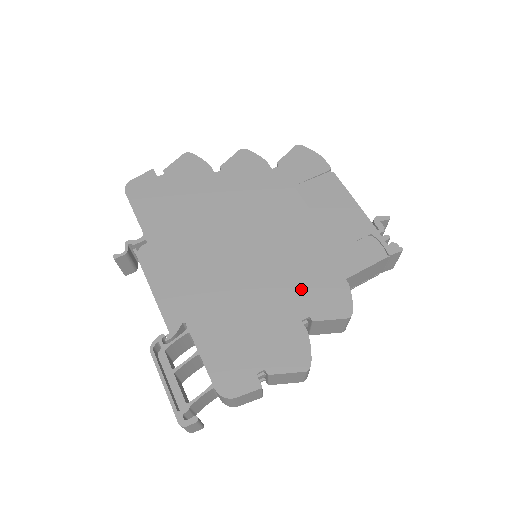
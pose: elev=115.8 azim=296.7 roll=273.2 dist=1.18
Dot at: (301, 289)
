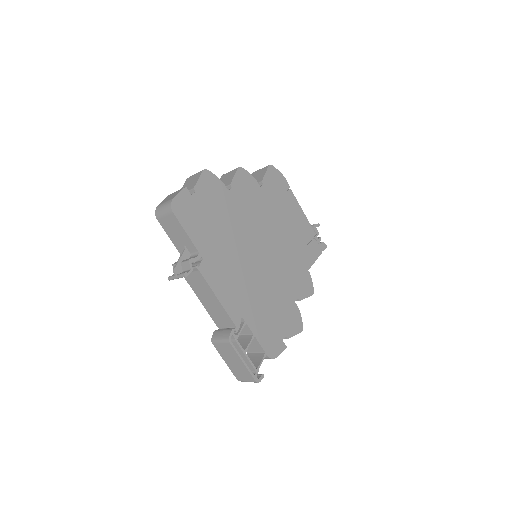
Dot at: (291, 281)
